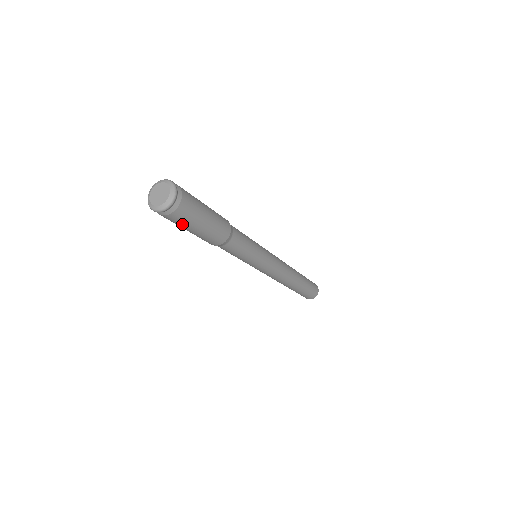
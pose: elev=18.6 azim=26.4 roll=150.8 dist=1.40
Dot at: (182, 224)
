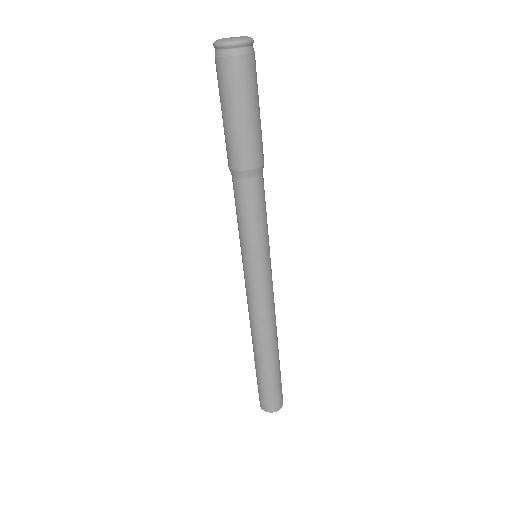
Dot at: (228, 90)
